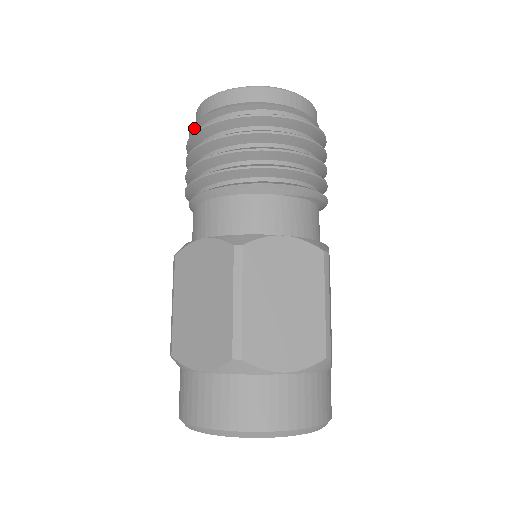
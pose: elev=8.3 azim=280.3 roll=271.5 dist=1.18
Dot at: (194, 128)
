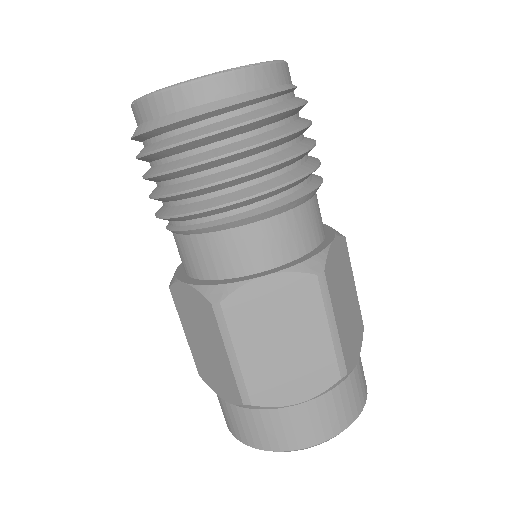
Dot at: (178, 124)
